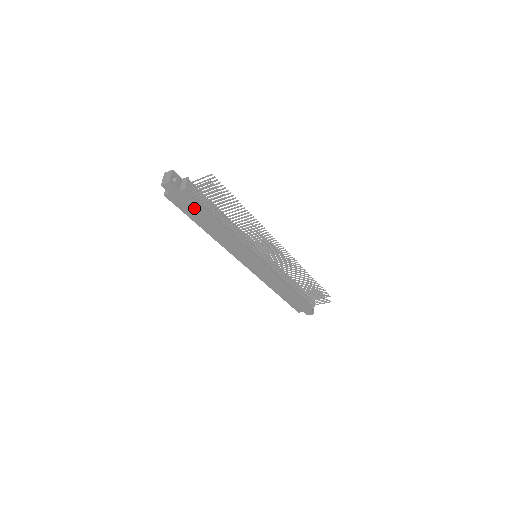
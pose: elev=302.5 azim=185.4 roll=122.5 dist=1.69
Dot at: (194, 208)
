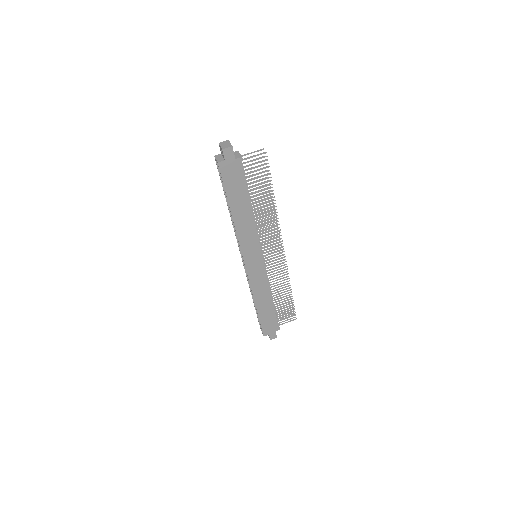
Dot at: (237, 183)
